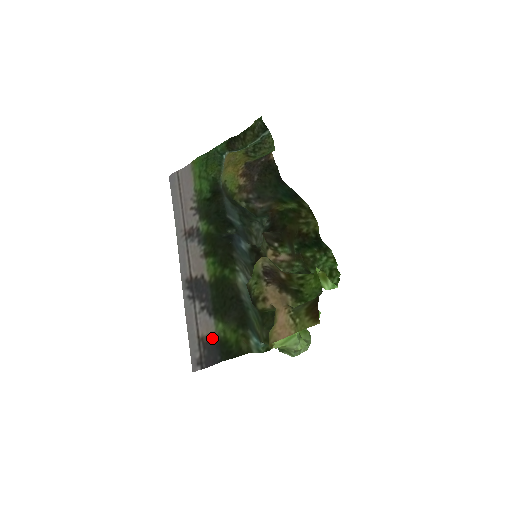
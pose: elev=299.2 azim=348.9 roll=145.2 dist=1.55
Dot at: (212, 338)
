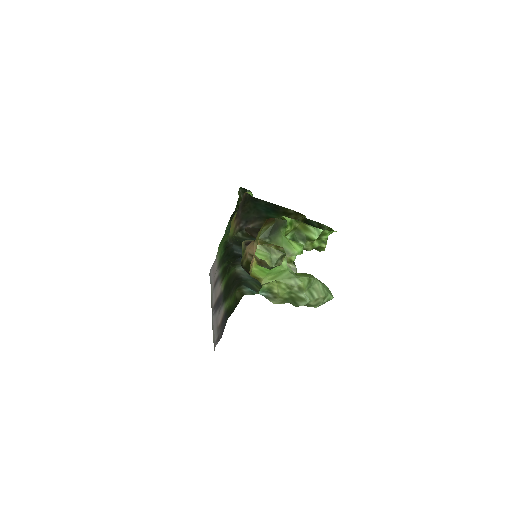
Dot at: (223, 316)
